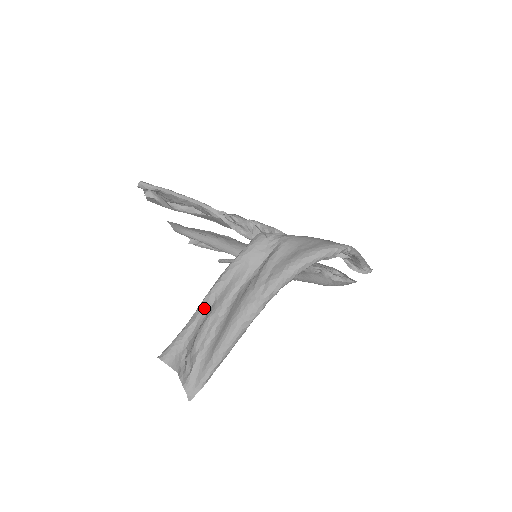
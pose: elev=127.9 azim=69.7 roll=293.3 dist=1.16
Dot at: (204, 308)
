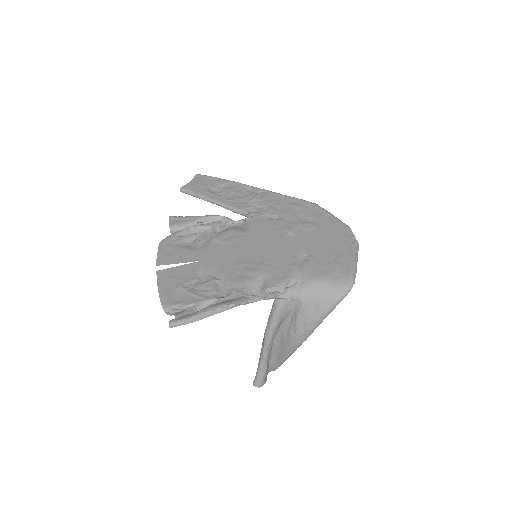
Dot at: (267, 355)
